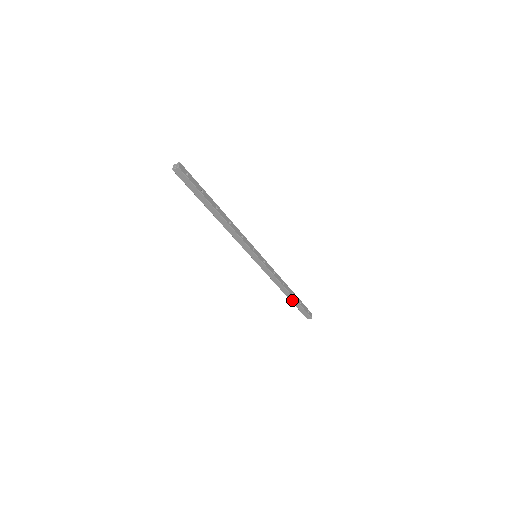
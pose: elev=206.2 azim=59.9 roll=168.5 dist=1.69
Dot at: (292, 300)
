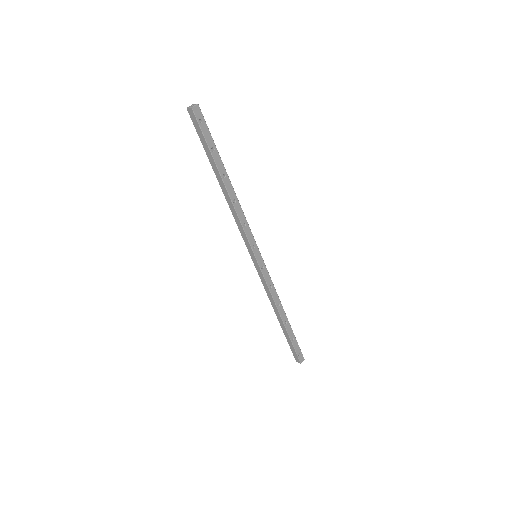
Dot at: (284, 329)
